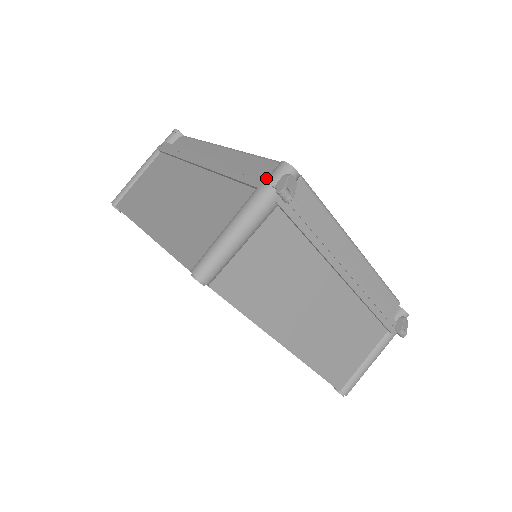
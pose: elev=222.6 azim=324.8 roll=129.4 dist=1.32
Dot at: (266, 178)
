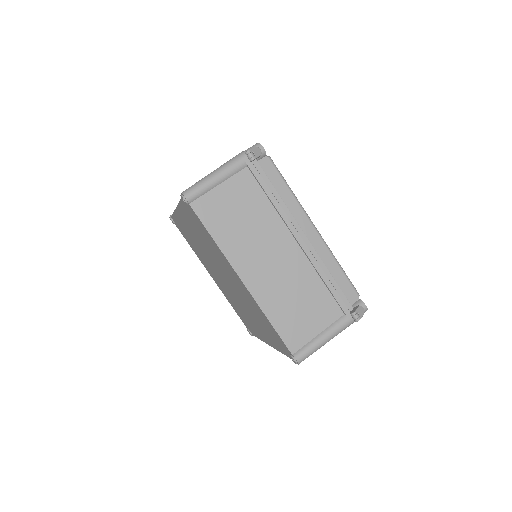
Dot at: (244, 151)
